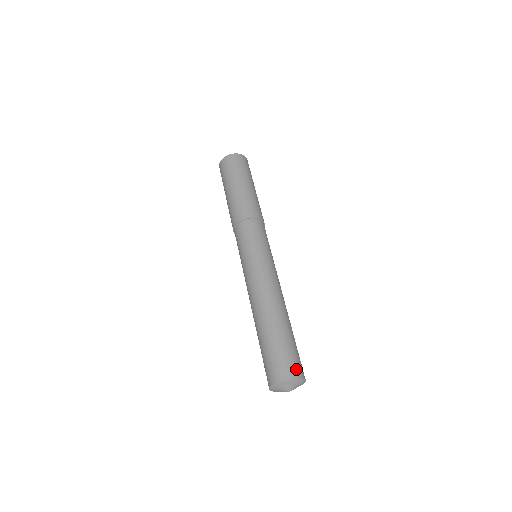
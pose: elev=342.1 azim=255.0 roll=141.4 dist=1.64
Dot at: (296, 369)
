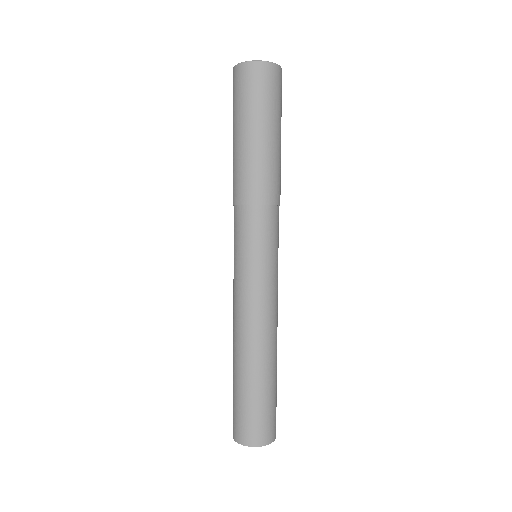
Dot at: (262, 435)
